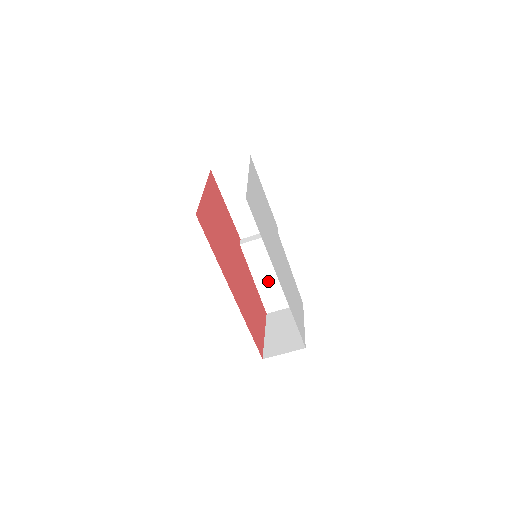
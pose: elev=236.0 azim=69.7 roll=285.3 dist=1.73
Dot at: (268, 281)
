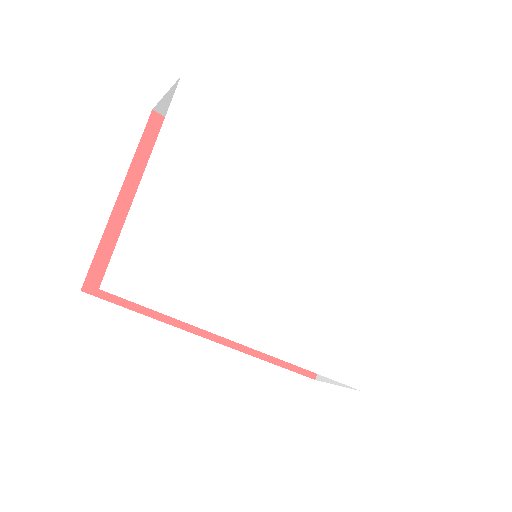
Dot at: occluded
